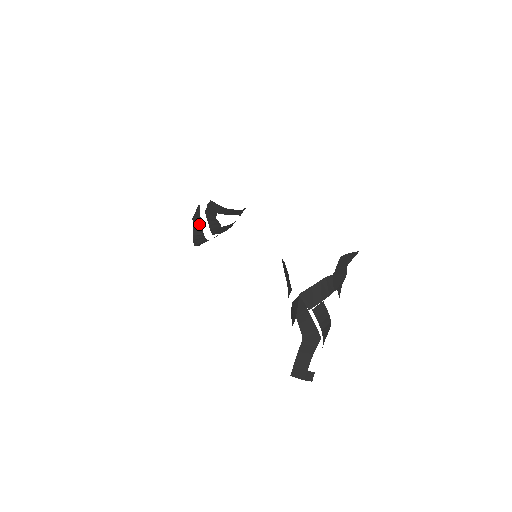
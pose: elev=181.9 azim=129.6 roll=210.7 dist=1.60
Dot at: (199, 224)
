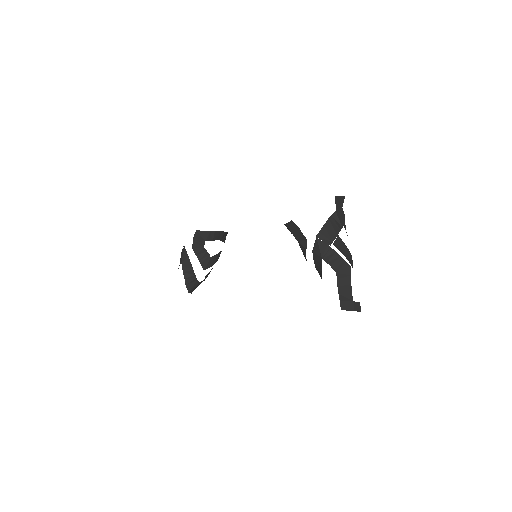
Dot at: (188, 265)
